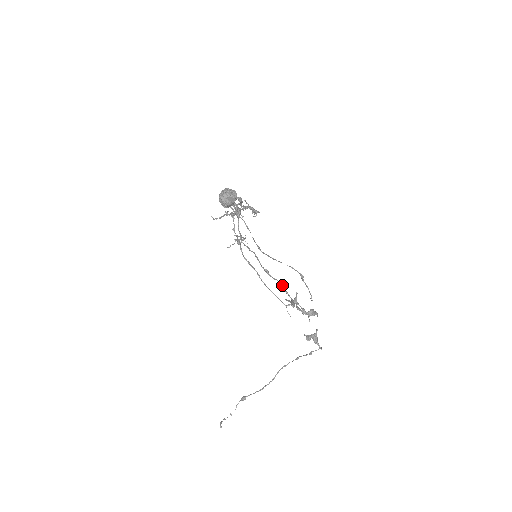
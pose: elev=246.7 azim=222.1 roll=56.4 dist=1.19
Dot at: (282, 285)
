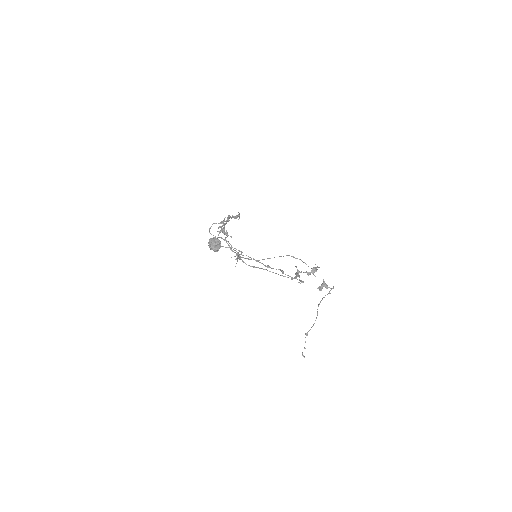
Dot at: (283, 272)
